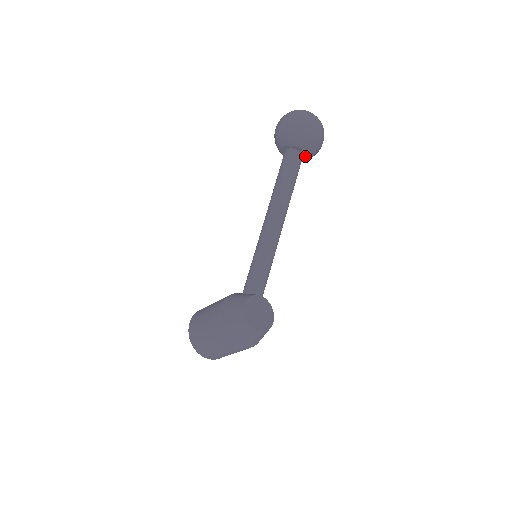
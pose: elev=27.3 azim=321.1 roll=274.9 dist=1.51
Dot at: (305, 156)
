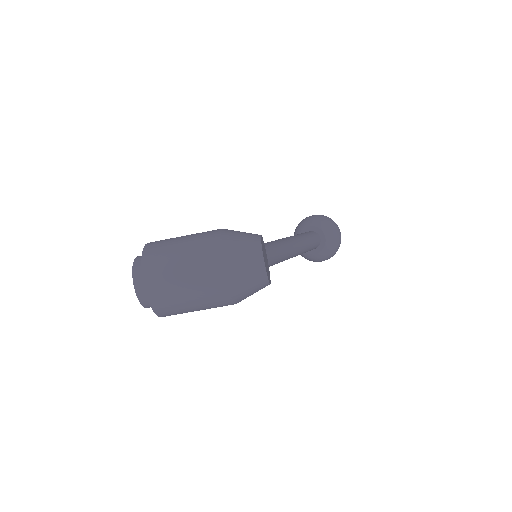
Dot at: (320, 248)
